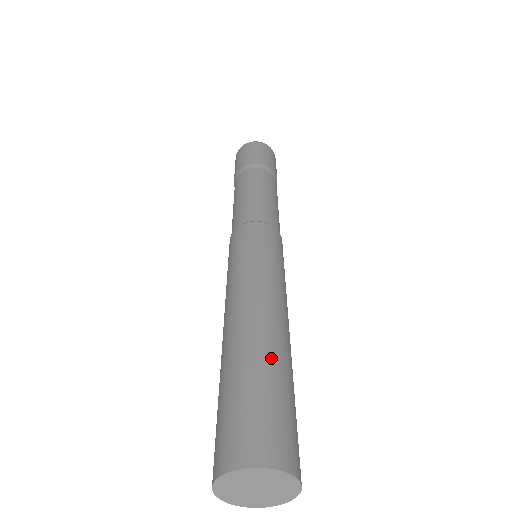
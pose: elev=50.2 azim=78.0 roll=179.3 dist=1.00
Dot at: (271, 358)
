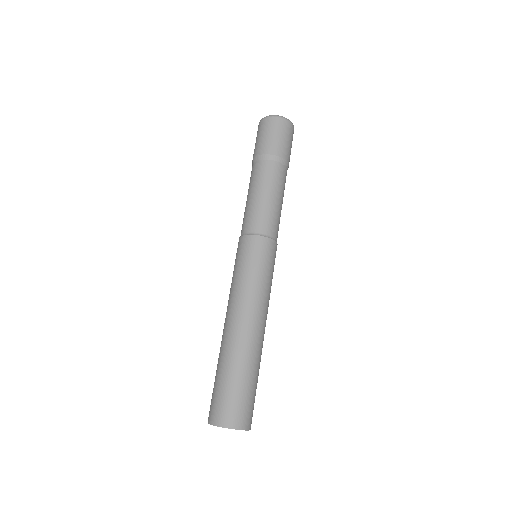
Dot at: (245, 362)
